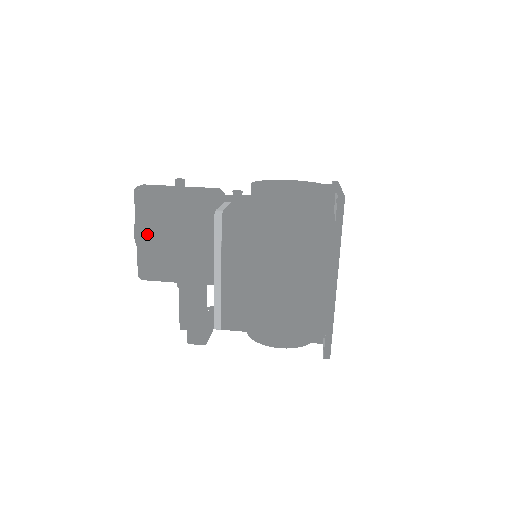
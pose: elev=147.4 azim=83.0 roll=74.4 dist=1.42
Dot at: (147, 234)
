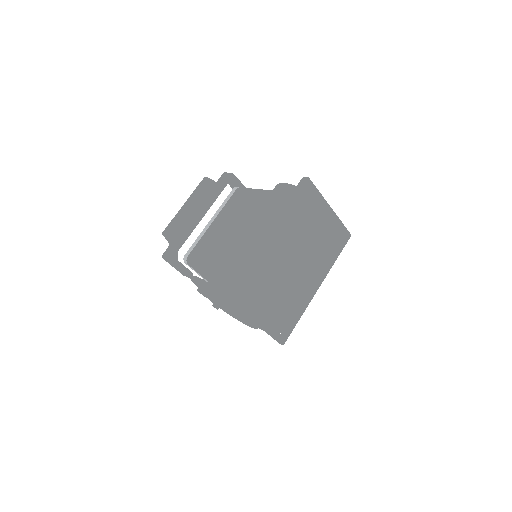
Dot at: occluded
